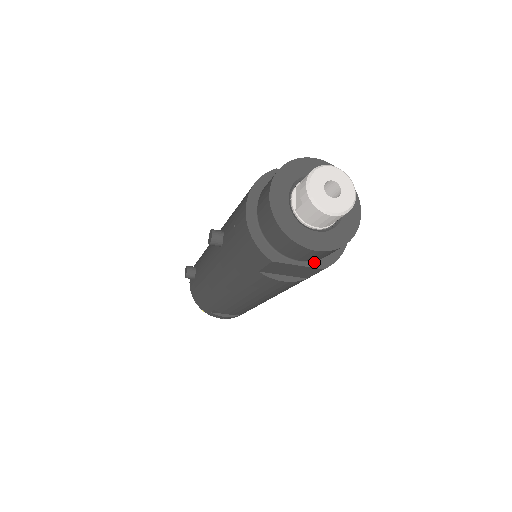
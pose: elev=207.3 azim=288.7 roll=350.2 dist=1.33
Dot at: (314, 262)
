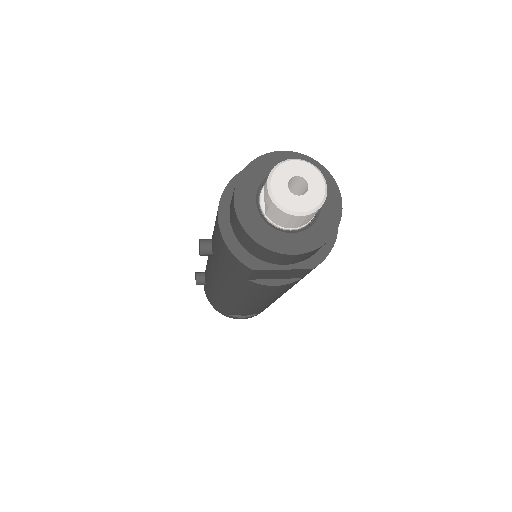
Dot at: (301, 263)
